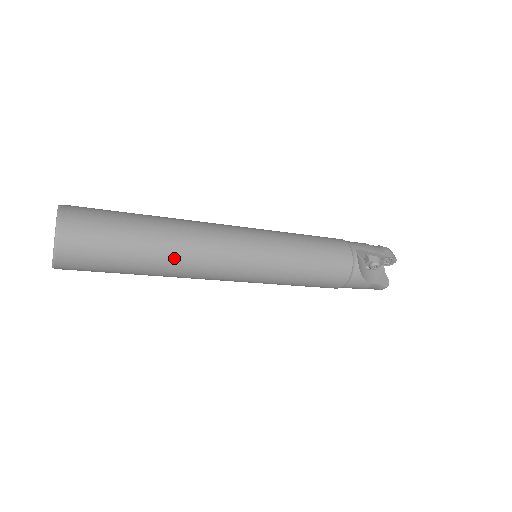
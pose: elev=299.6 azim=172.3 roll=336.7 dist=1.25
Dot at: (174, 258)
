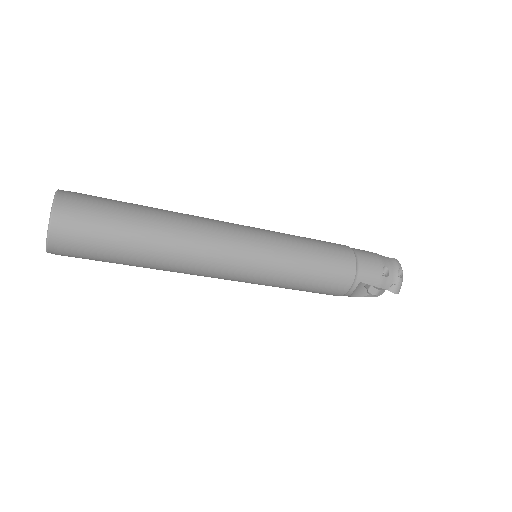
Dot at: occluded
